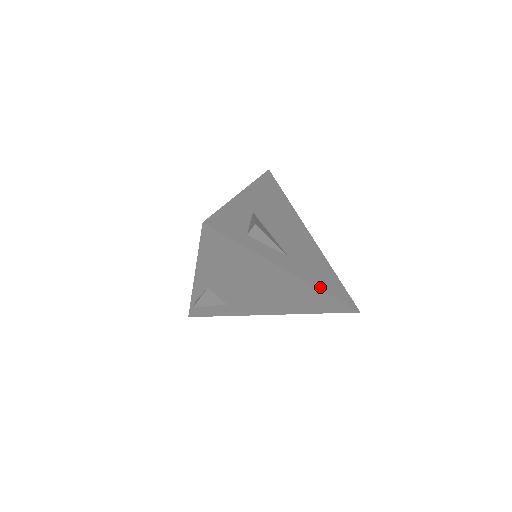
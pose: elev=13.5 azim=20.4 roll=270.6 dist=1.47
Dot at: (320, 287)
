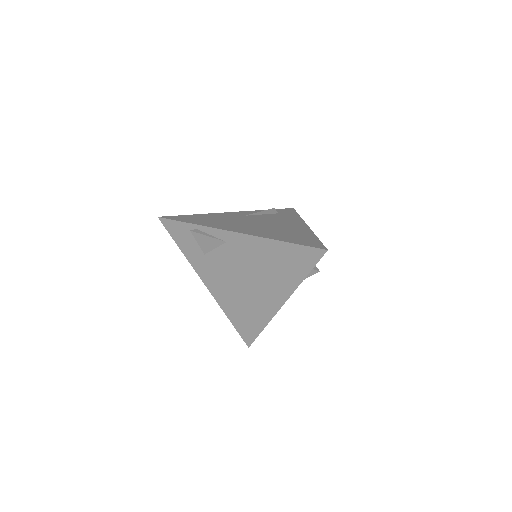
Dot at: (268, 321)
